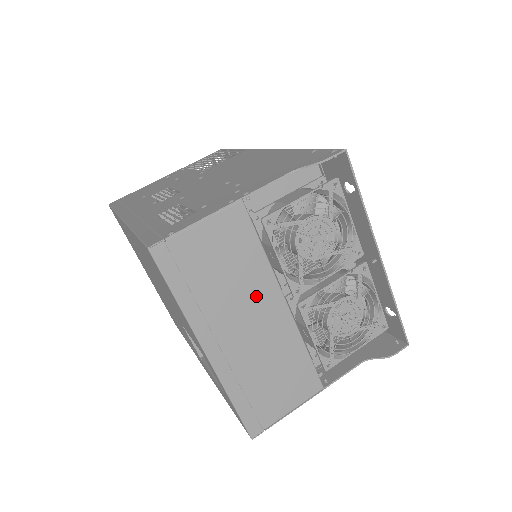
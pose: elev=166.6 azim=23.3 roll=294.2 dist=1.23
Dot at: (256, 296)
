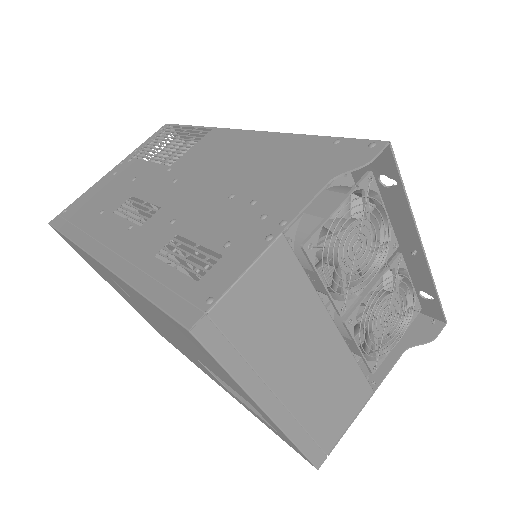
Dot at: (308, 333)
